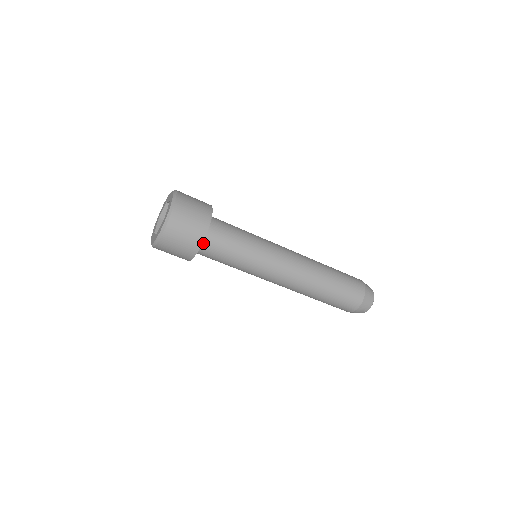
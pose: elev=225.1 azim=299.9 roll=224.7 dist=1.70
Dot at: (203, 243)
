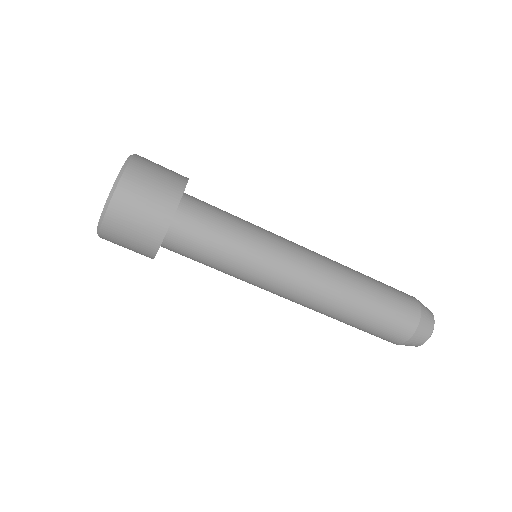
Dot at: (179, 214)
